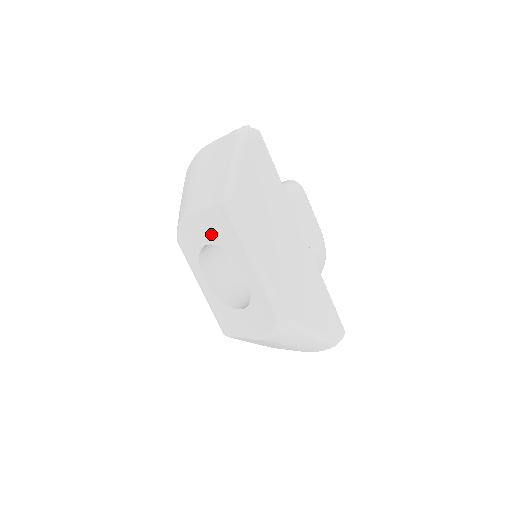
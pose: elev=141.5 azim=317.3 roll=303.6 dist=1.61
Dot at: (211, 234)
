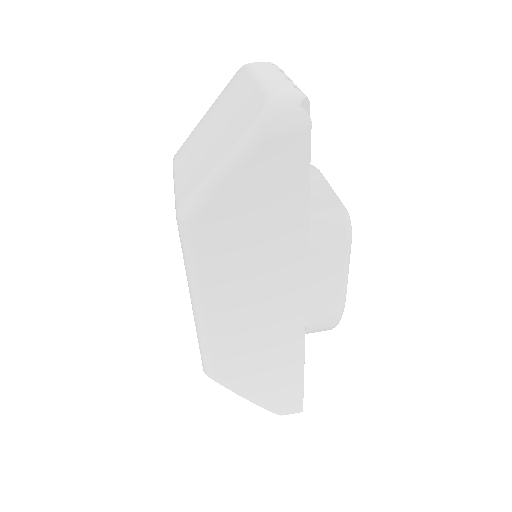
Dot at: occluded
